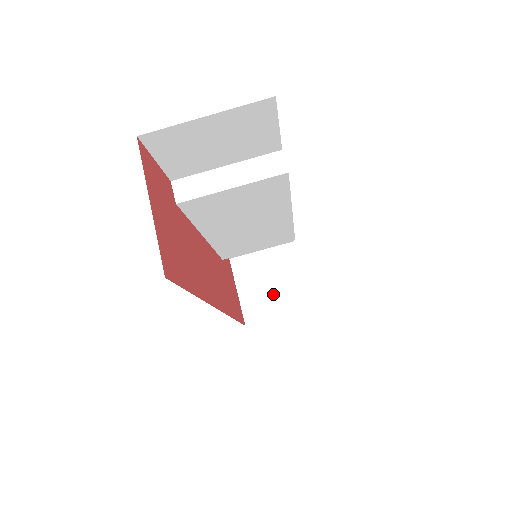
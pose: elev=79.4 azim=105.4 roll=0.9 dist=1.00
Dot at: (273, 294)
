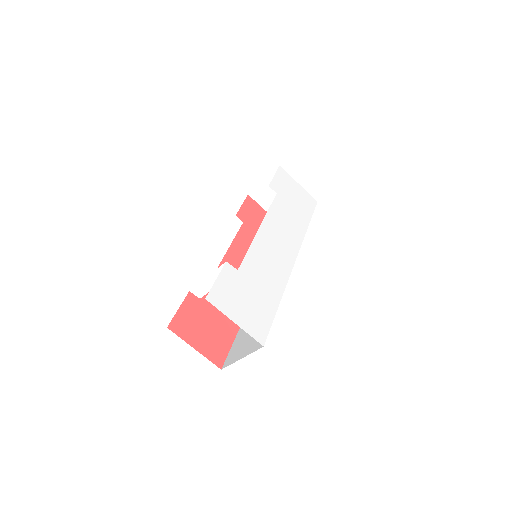
Dot at: occluded
